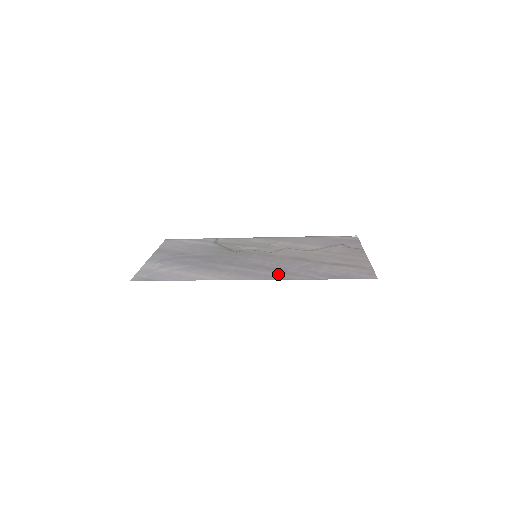
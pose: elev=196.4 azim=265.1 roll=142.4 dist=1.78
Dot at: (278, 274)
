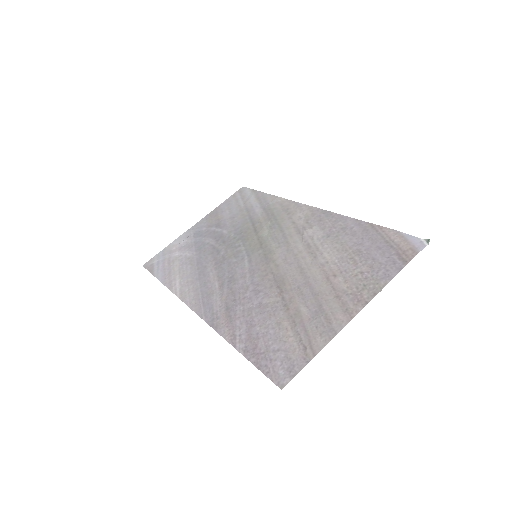
Dot at: (221, 311)
